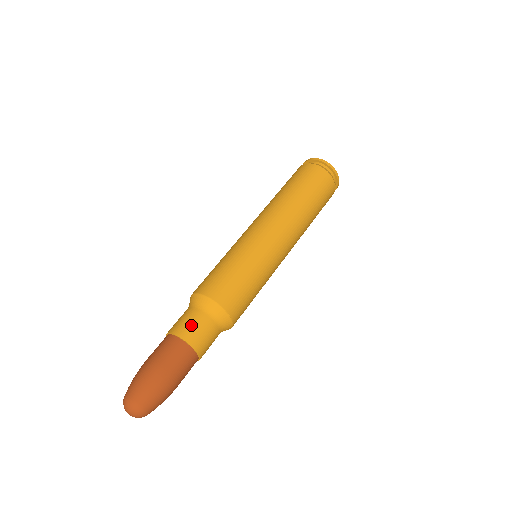
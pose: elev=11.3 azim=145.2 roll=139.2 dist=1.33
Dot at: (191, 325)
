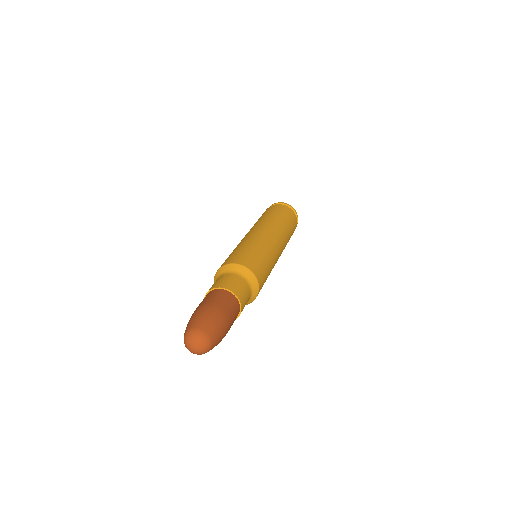
Dot at: (240, 287)
